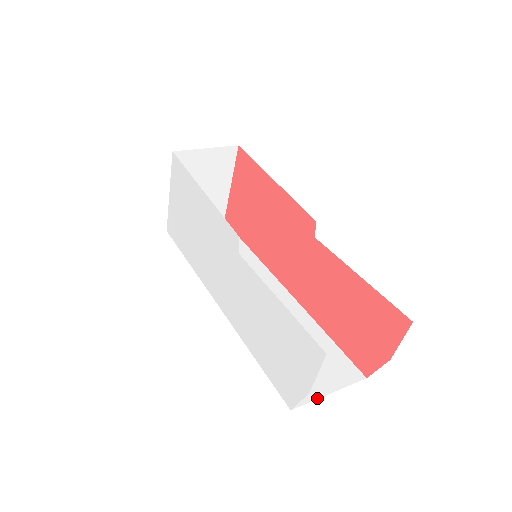
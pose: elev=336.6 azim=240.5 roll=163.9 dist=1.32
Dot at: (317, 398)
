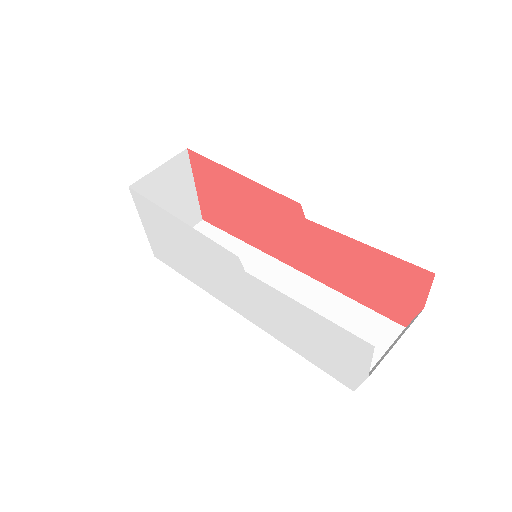
Dot at: (371, 368)
